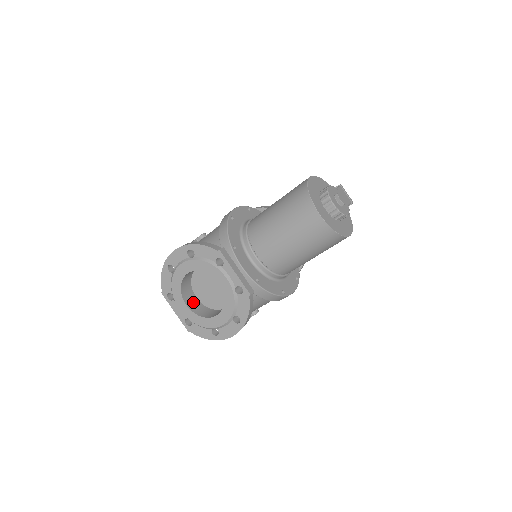
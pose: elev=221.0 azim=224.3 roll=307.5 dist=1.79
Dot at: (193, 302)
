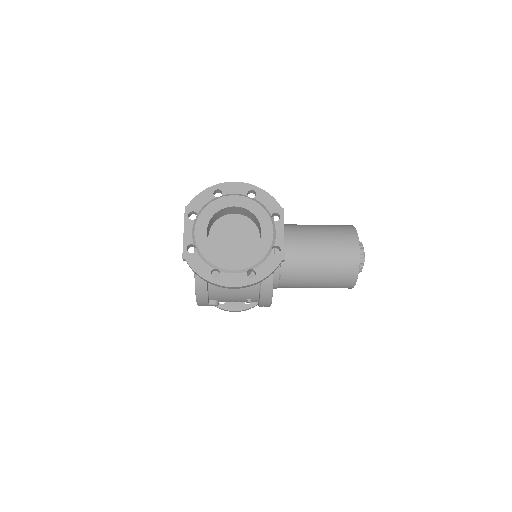
Dot at: occluded
